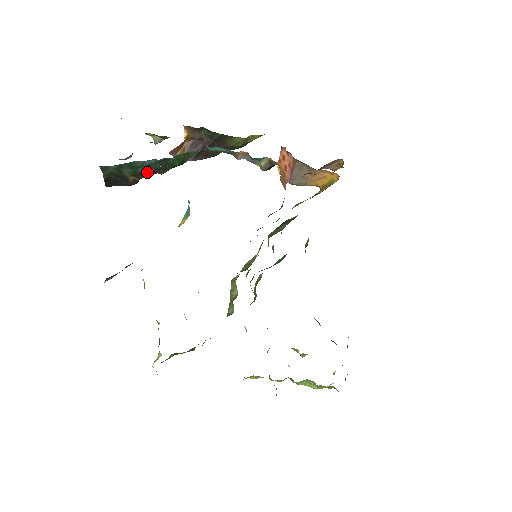
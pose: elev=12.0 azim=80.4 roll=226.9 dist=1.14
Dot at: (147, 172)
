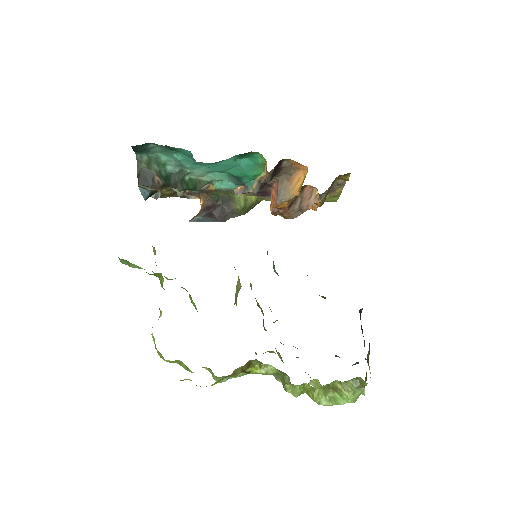
Dot at: (168, 181)
